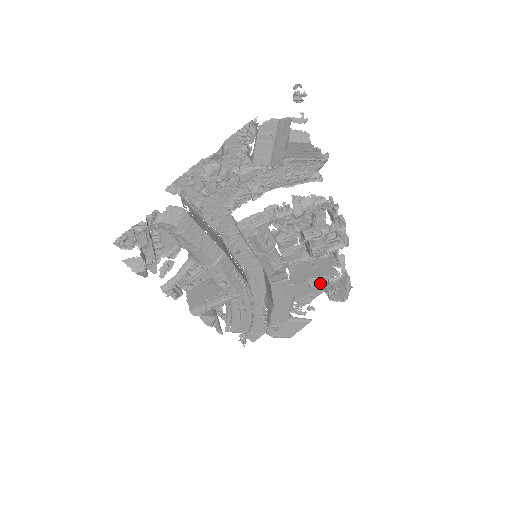
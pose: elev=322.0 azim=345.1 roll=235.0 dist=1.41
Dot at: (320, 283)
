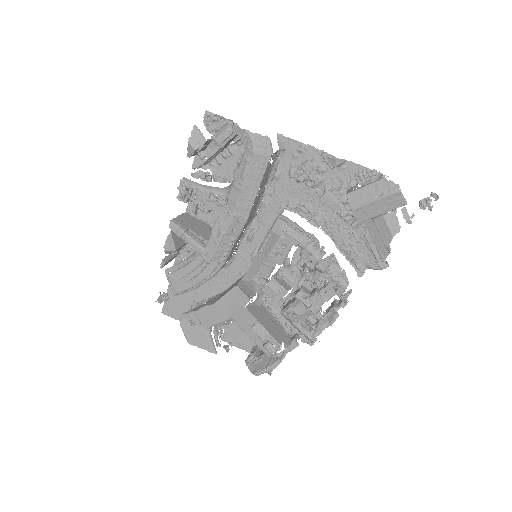
Dot at: (261, 335)
